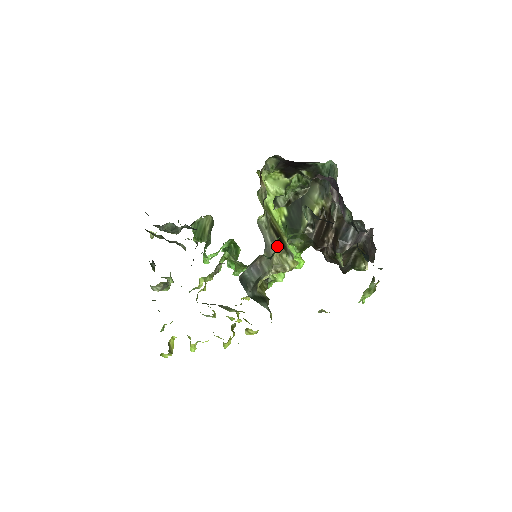
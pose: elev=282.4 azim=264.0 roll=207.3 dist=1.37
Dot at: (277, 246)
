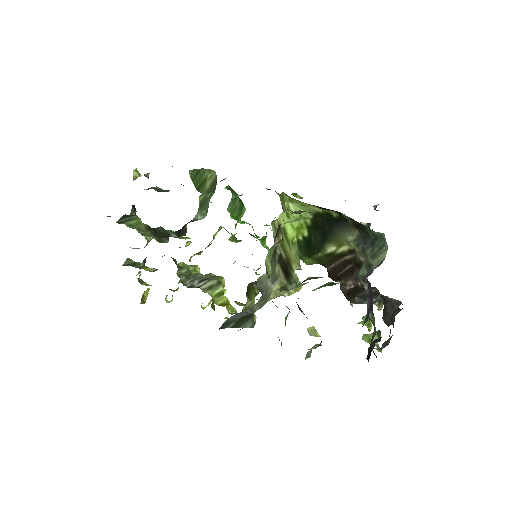
Dot at: occluded
